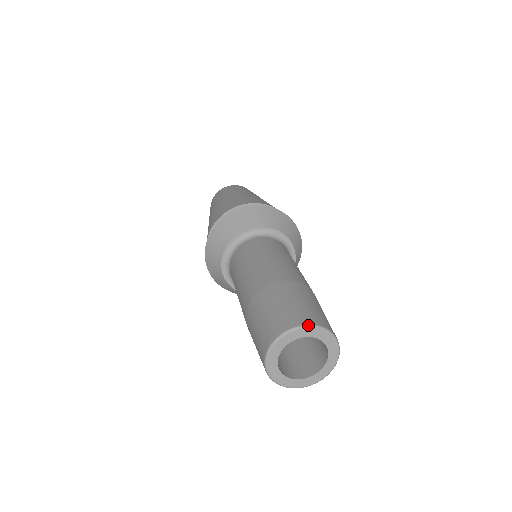
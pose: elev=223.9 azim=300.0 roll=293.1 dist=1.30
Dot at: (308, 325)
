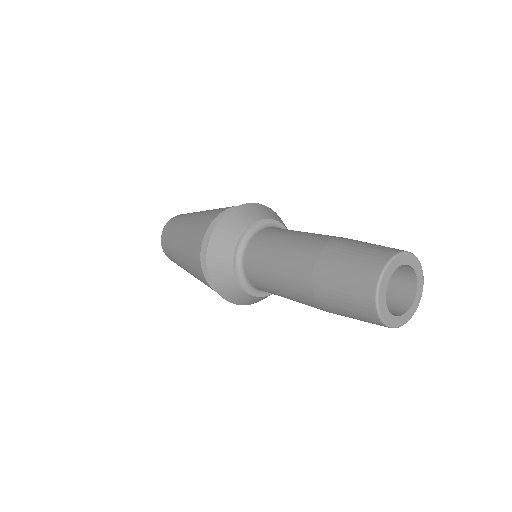
Dot at: (402, 252)
